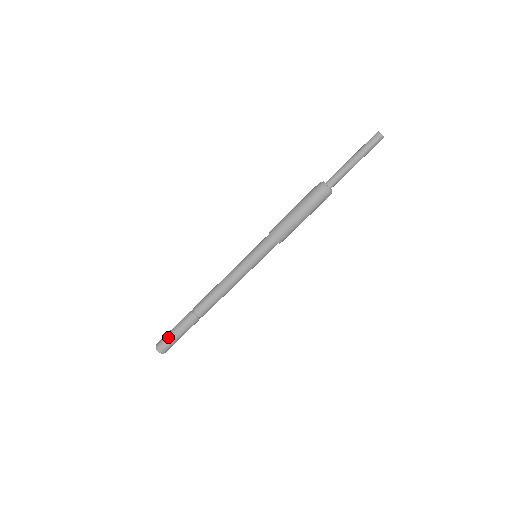
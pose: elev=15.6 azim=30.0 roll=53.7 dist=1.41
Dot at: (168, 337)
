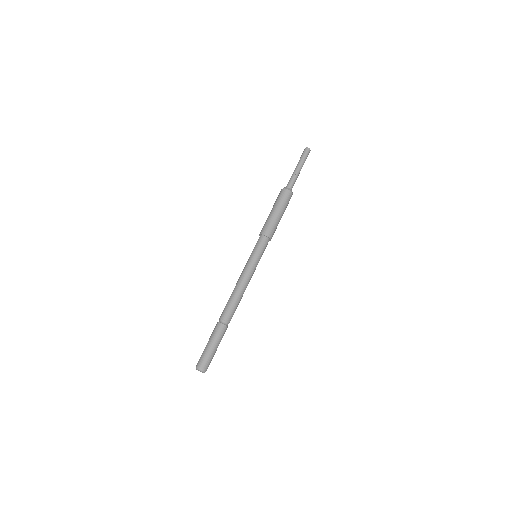
Dot at: (209, 353)
